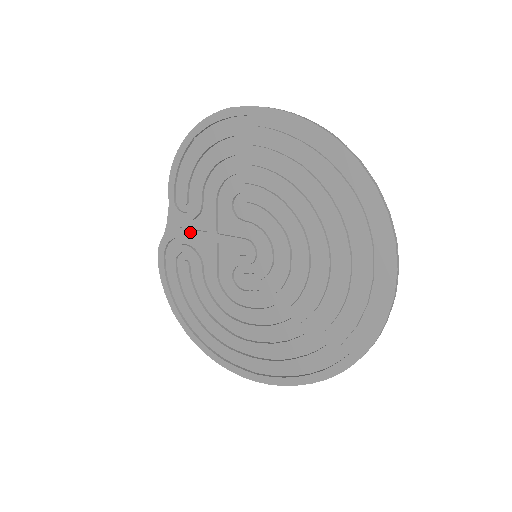
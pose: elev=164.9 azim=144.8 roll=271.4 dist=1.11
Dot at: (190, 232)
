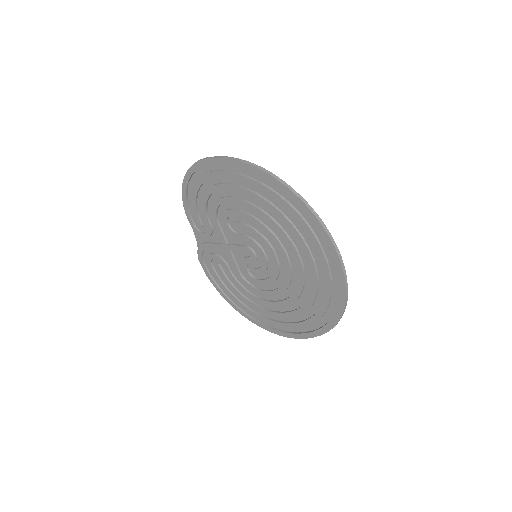
Dot at: (211, 245)
